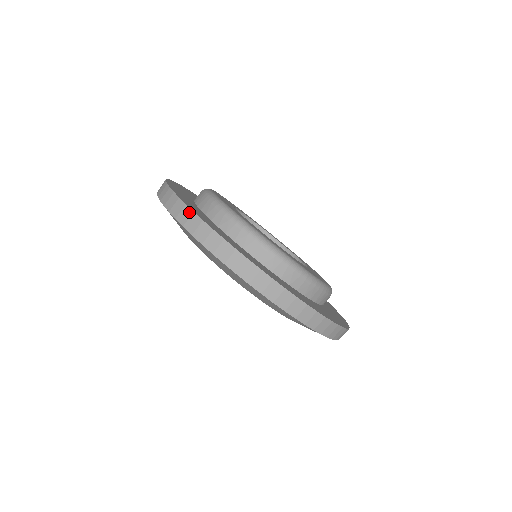
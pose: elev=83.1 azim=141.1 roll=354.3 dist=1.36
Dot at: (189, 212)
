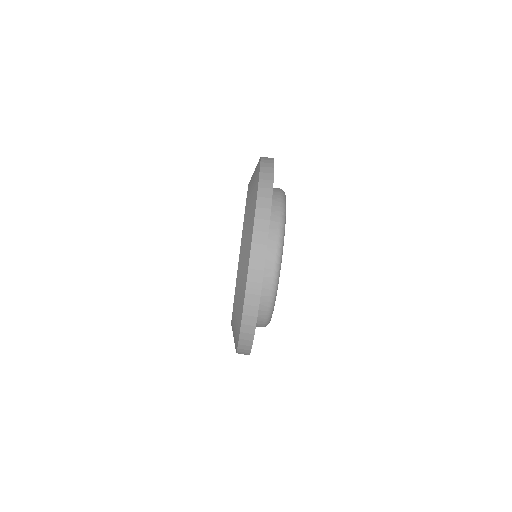
Dot at: (271, 158)
